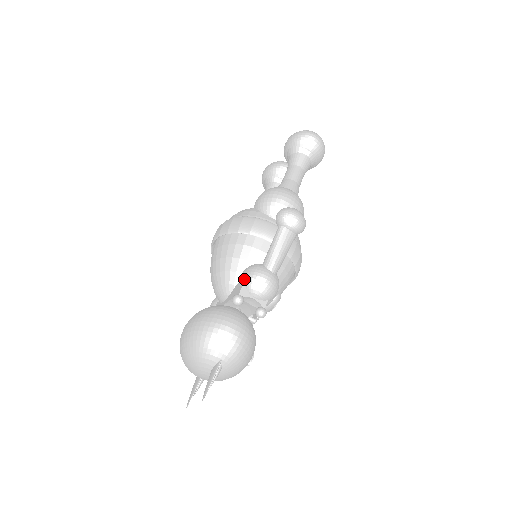
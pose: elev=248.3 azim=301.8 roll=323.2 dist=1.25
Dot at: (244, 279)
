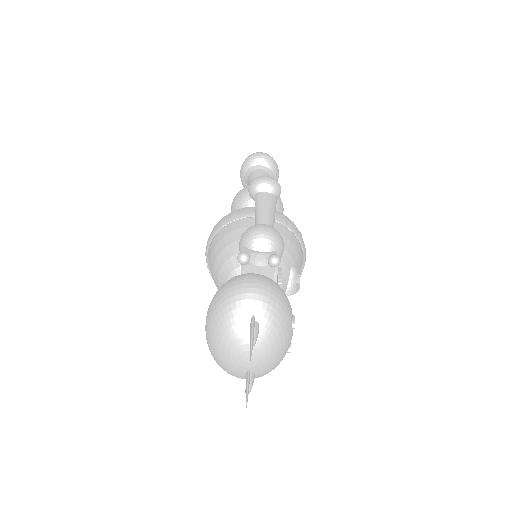
Dot at: (242, 242)
